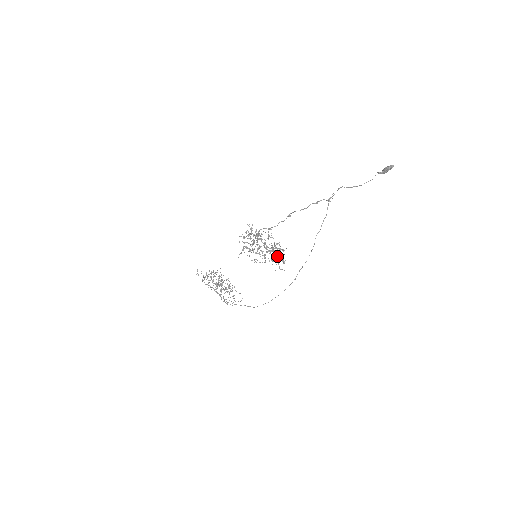
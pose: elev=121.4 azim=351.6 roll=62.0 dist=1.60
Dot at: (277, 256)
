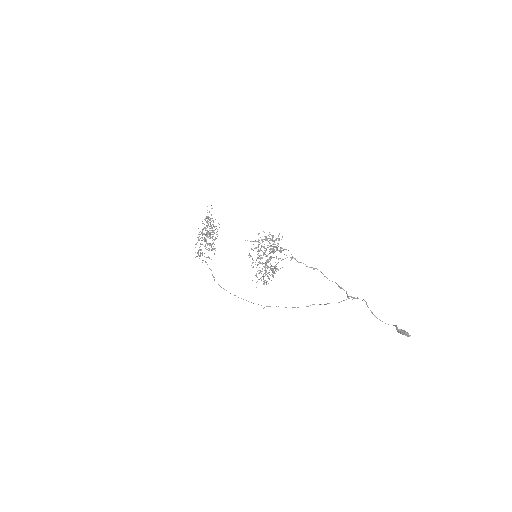
Dot at: occluded
